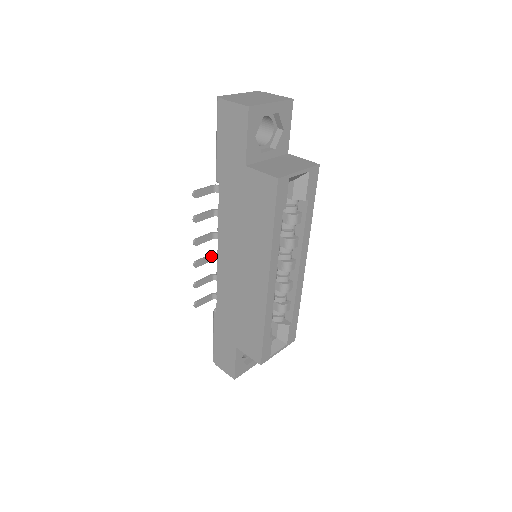
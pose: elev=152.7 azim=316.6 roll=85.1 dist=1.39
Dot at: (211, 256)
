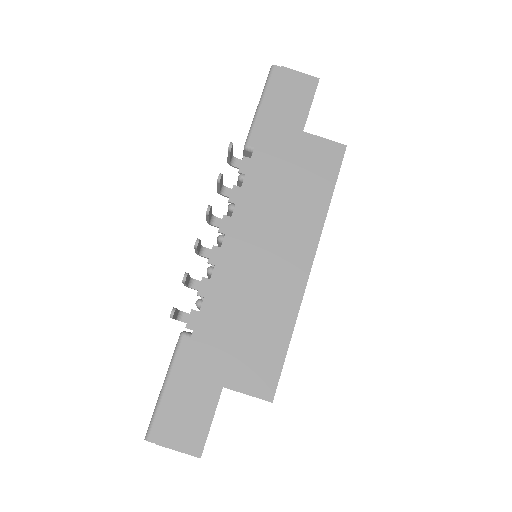
Dot at: (200, 246)
